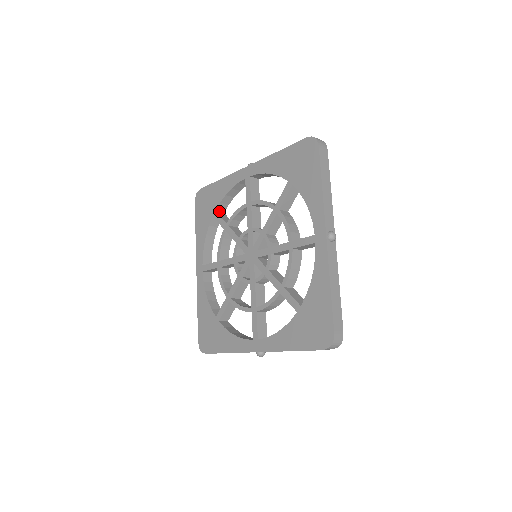
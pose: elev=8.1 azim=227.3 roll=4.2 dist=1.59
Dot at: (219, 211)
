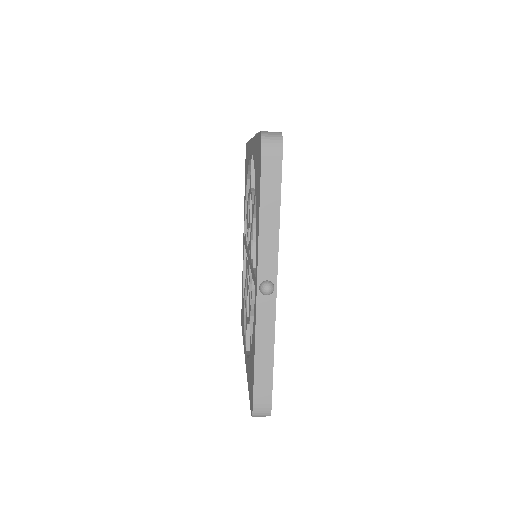
Dot at: occluded
